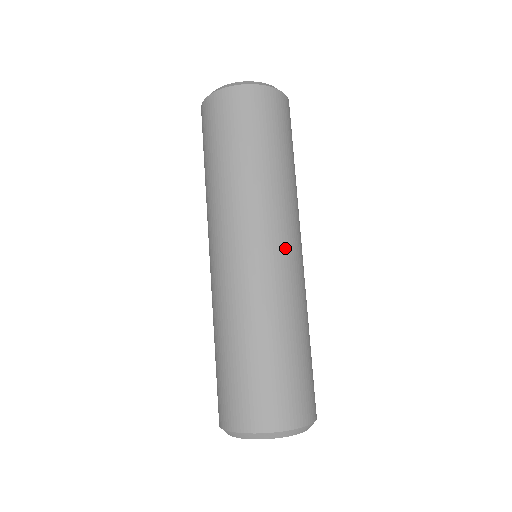
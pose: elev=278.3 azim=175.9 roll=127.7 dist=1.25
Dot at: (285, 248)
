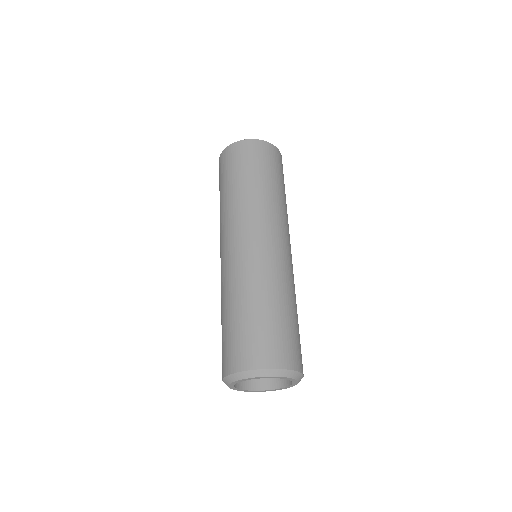
Dot at: (241, 240)
